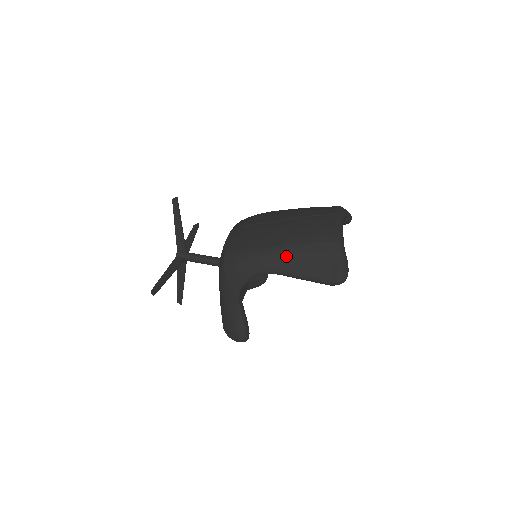
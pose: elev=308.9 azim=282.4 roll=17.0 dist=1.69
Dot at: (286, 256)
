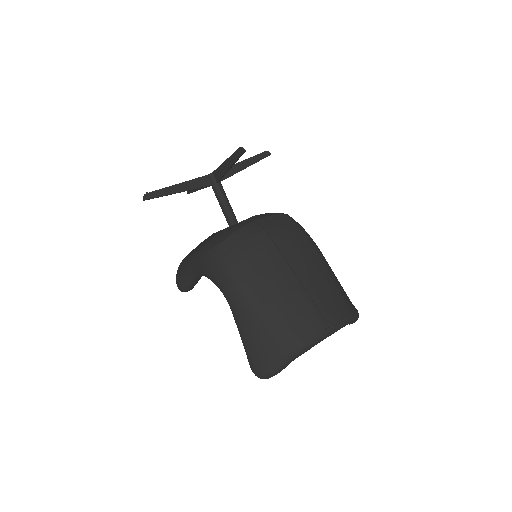
Dot at: (250, 312)
